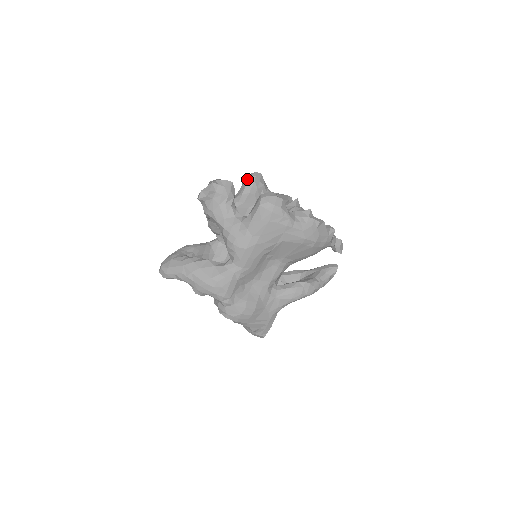
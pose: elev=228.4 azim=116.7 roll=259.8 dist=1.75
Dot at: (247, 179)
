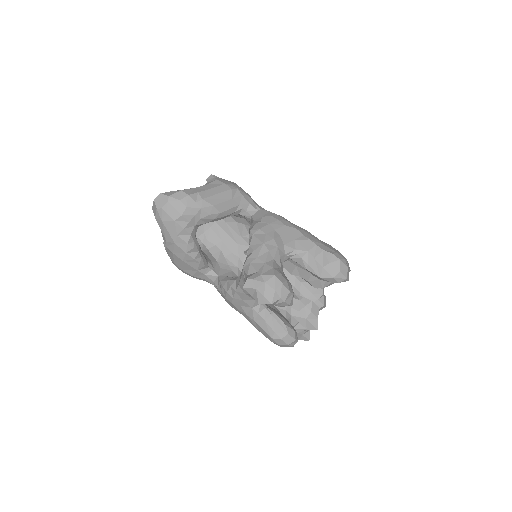
Dot at: (329, 277)
